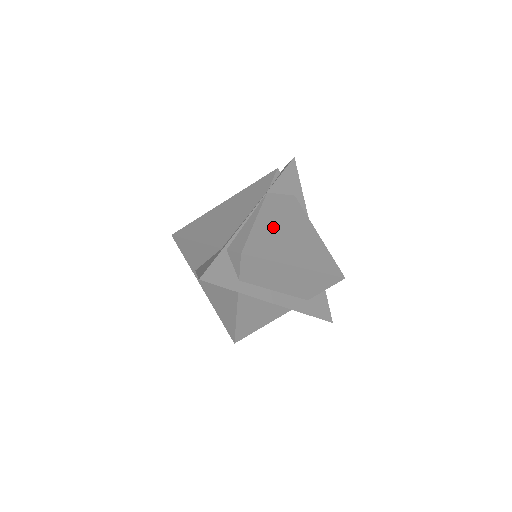
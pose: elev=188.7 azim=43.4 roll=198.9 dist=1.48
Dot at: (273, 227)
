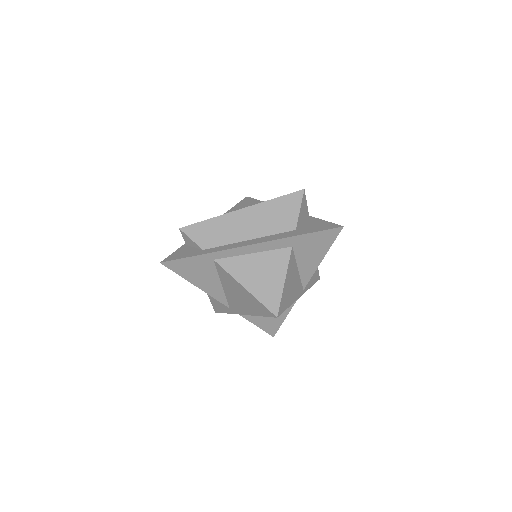
Dot at: occluded
